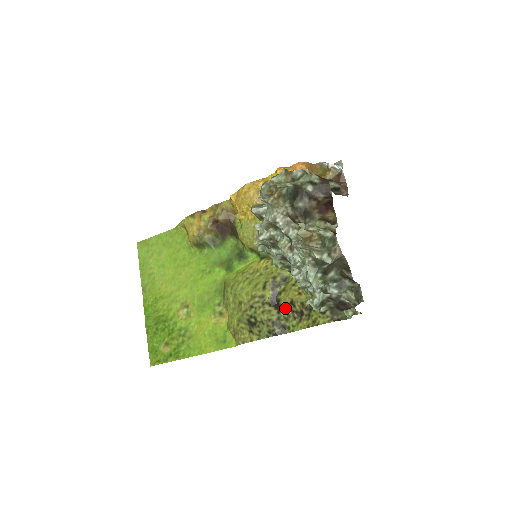
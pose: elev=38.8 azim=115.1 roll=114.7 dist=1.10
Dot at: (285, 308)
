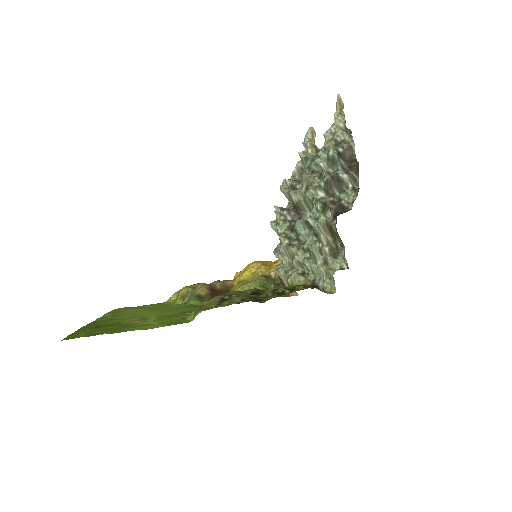
Dot at: (265, 294)
